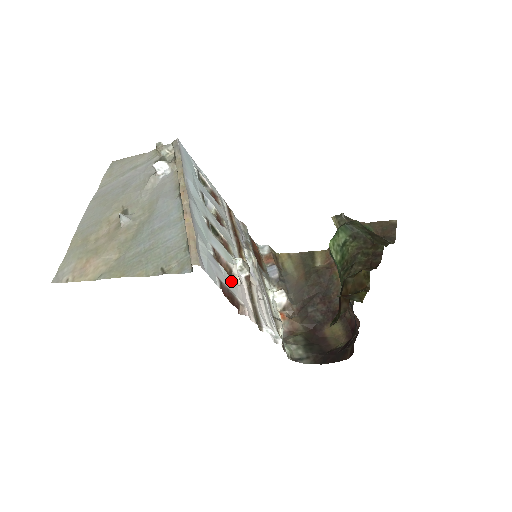
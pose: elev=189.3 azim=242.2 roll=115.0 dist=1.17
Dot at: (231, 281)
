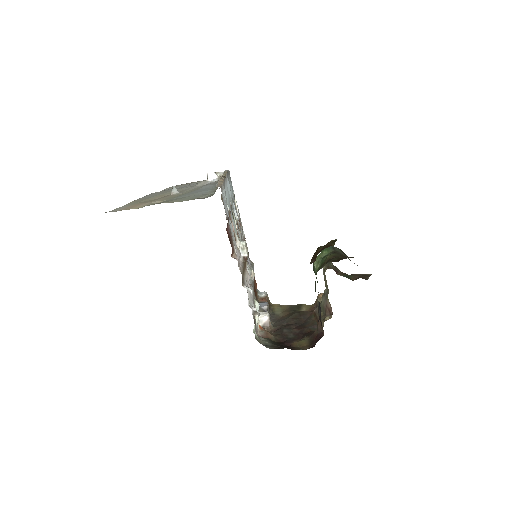
Dot at: (234, 237)
